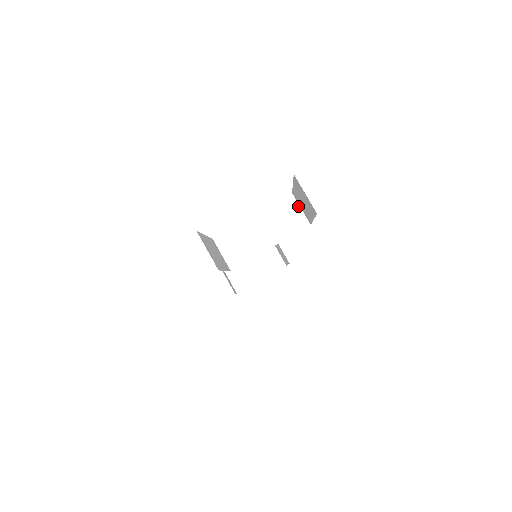
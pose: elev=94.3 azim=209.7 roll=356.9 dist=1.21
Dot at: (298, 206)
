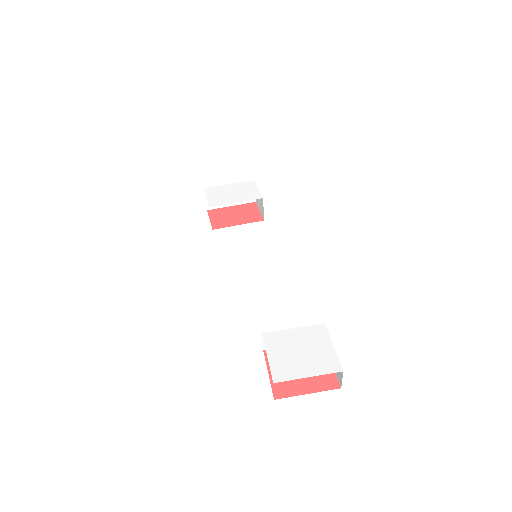
Dot at: occluded
